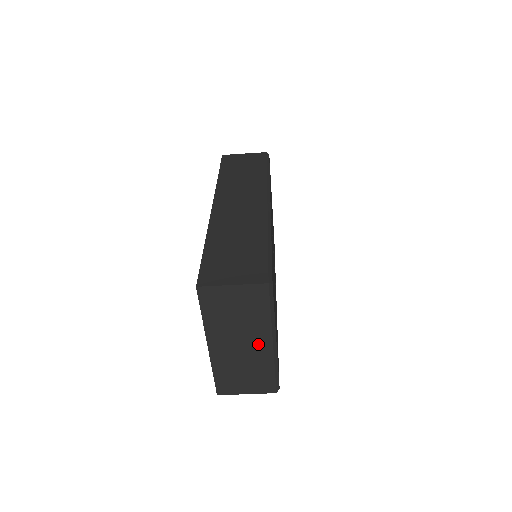
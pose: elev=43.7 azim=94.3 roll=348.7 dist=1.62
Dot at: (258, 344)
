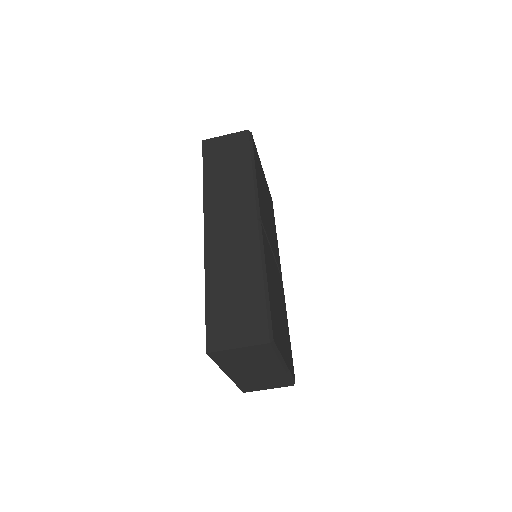
Dot at: (270, 369)
